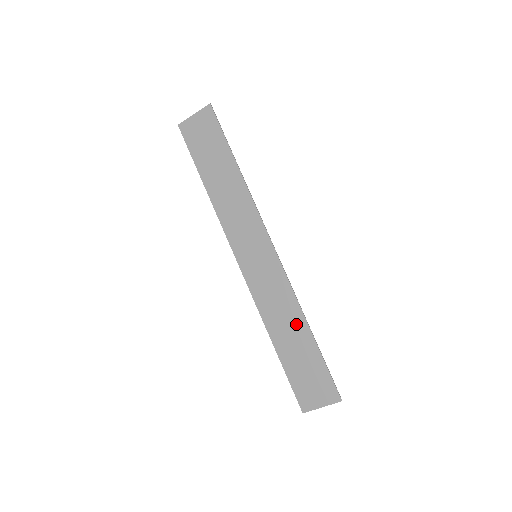
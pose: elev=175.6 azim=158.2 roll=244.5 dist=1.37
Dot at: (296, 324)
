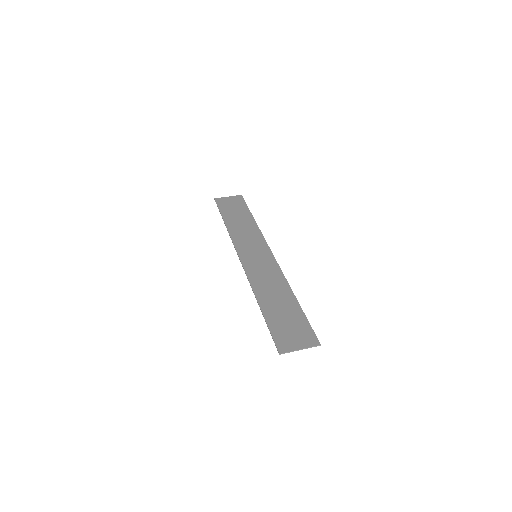
Dot at: (283, 293)
